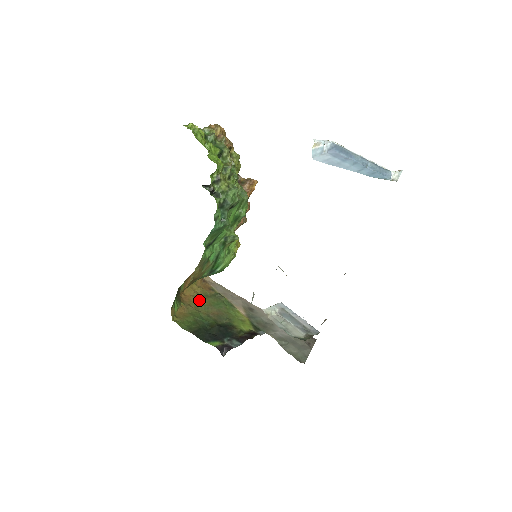
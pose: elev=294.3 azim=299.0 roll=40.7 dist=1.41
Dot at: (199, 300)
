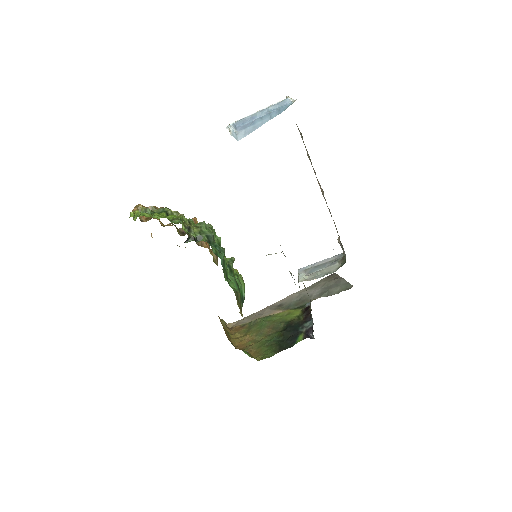
Dot at: (248, 338)
